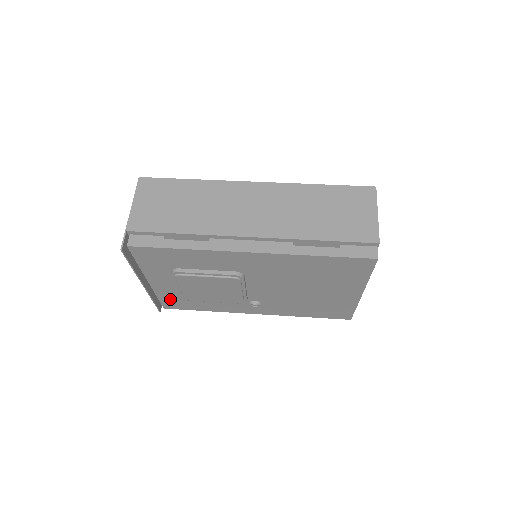
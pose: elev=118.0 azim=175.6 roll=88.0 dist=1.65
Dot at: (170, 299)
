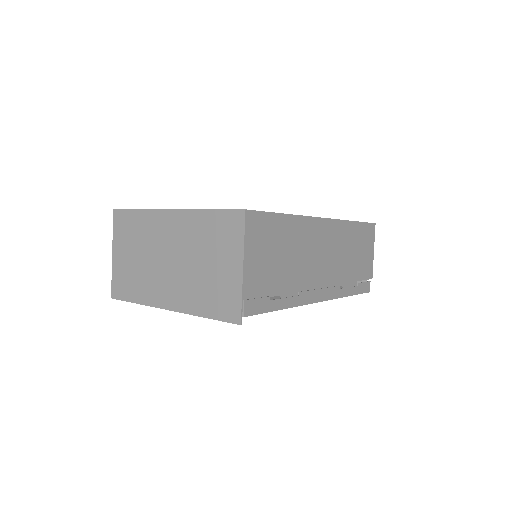
Dot at: occluded
